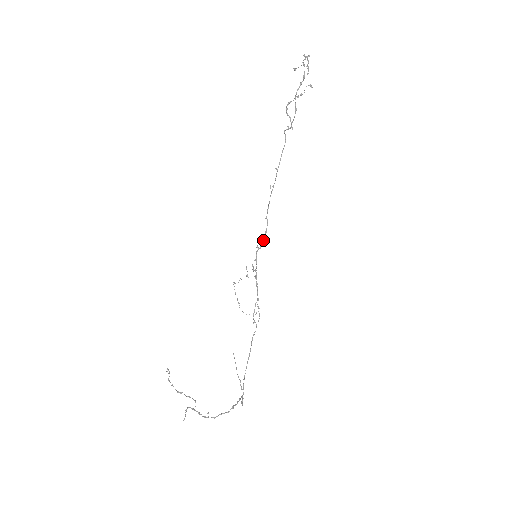
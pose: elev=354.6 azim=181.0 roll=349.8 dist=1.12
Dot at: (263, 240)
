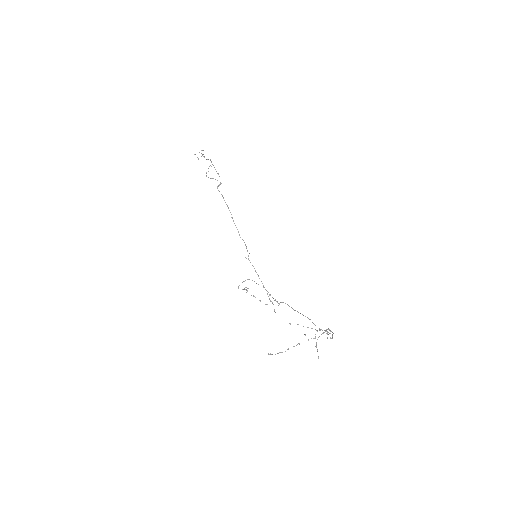
Dot at: occluded
